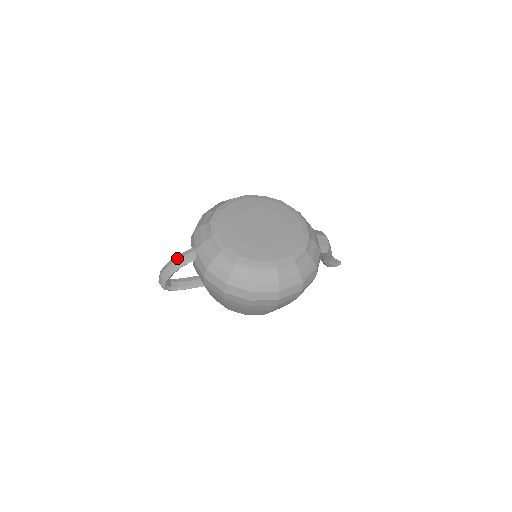
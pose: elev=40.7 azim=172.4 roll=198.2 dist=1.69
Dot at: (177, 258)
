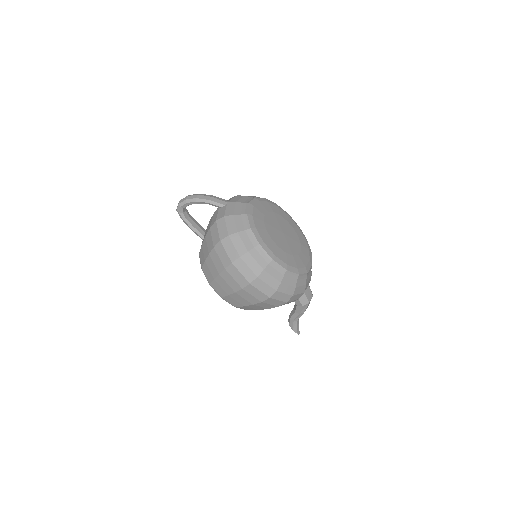
Dot at: (210, 196)
